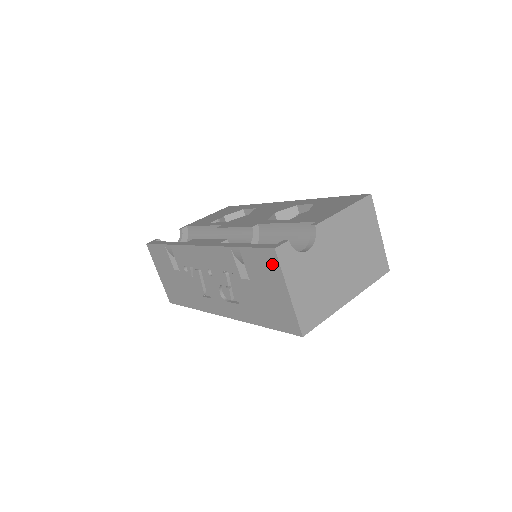
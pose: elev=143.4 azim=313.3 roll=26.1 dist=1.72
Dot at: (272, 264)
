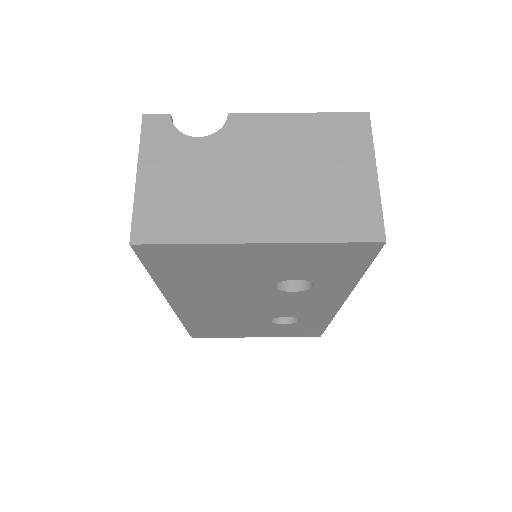
Dot at: occluded
